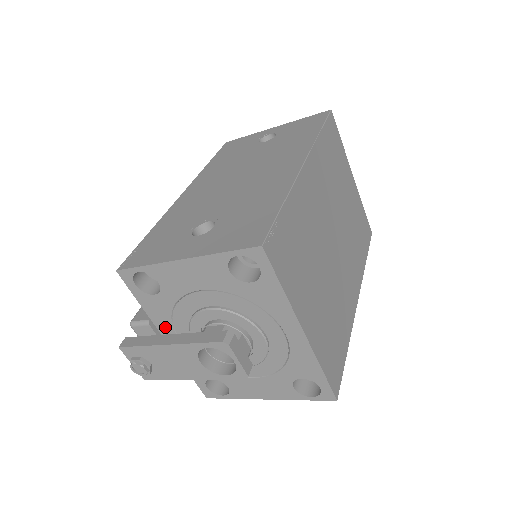
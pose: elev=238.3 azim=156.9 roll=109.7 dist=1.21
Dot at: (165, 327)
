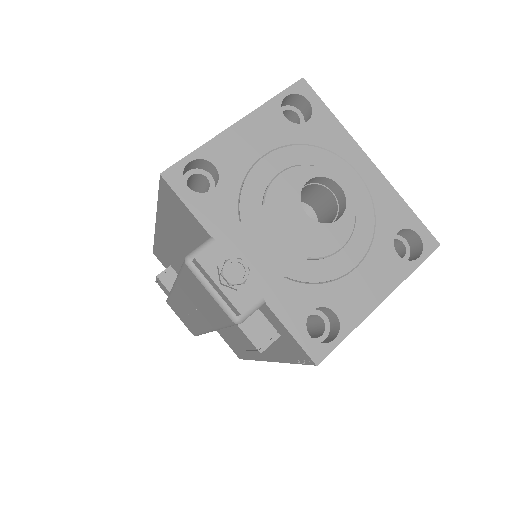
Dot at: occluded
